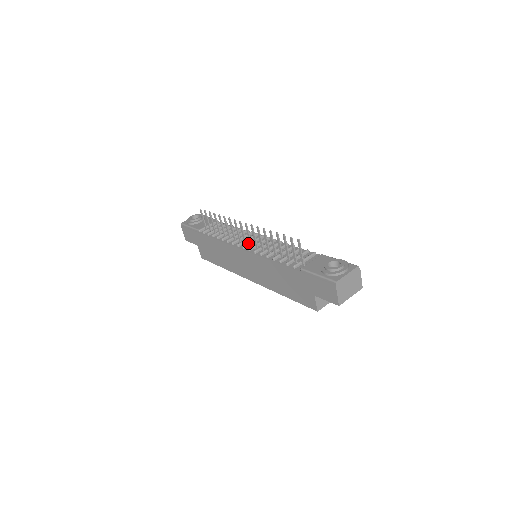
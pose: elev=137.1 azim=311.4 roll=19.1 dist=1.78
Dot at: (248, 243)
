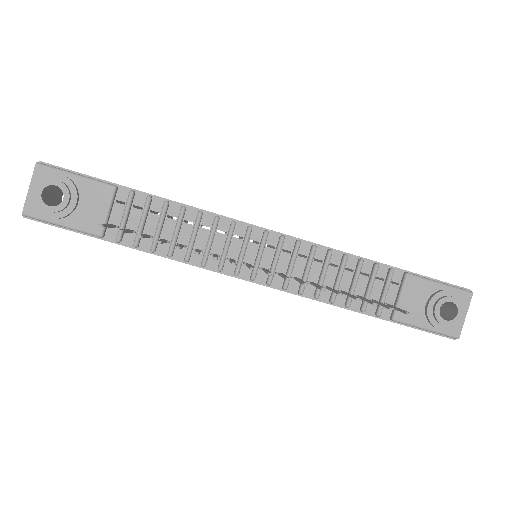
Dot at: (257, 268)
